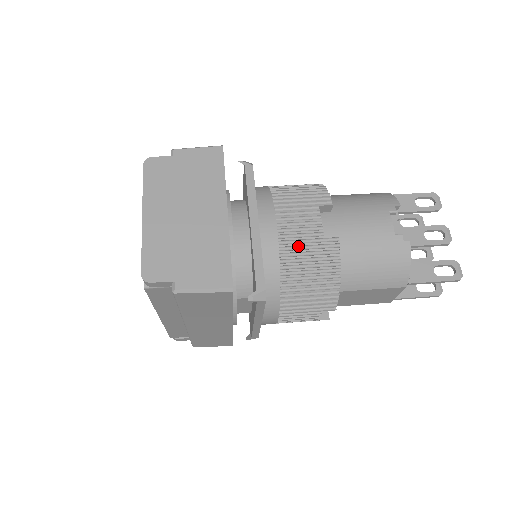
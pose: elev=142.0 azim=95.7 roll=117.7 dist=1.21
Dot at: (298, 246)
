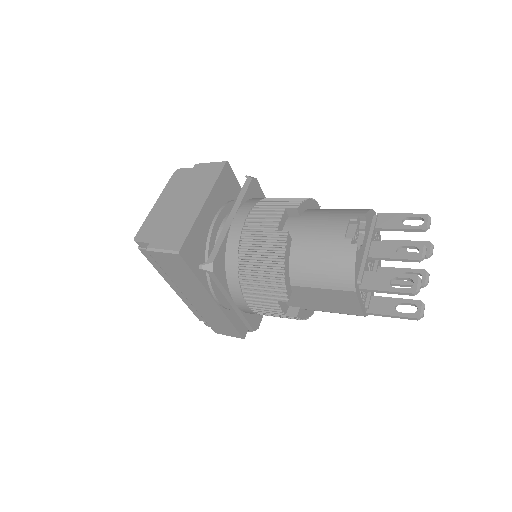
Dot at: (255, 237)
